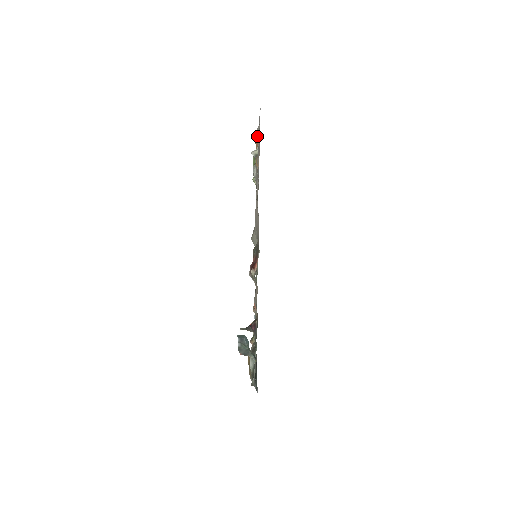
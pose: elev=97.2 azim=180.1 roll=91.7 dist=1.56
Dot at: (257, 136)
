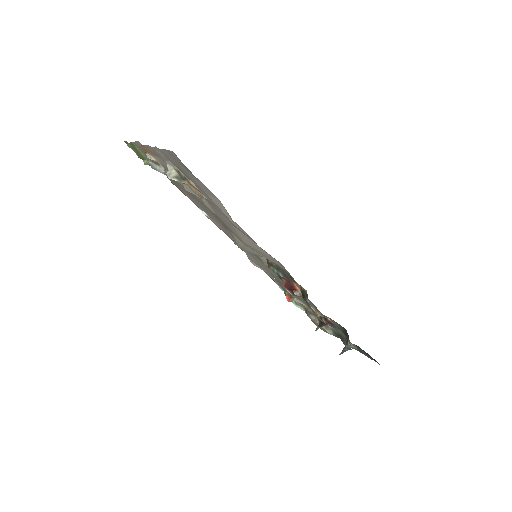
Dot at: (144, 146)
